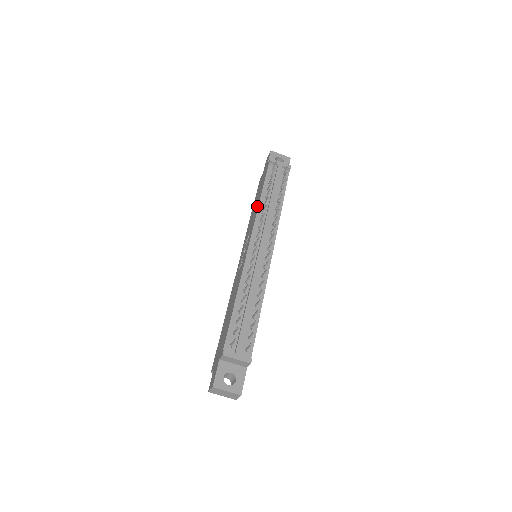
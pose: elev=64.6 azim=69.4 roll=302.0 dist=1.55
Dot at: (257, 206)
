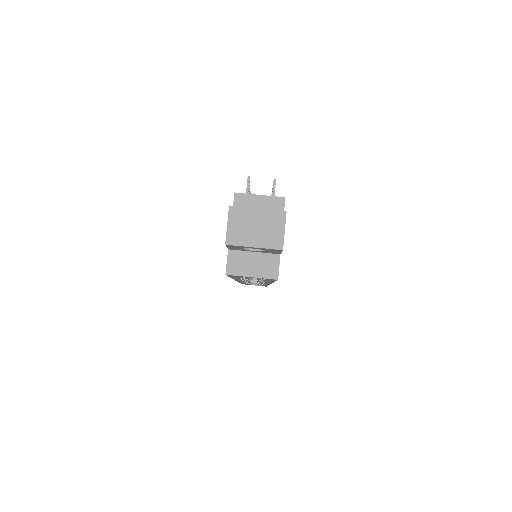
Dot at: occluded
